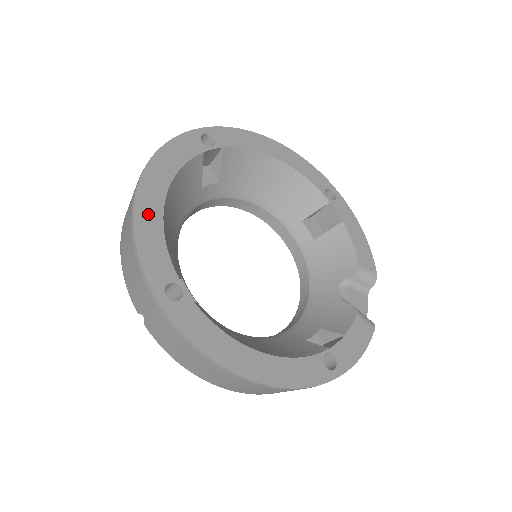
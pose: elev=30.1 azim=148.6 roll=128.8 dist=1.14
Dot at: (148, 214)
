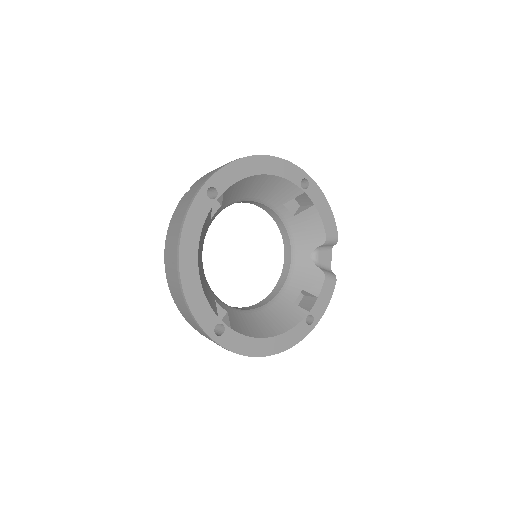
Dot at: (192, 286)
